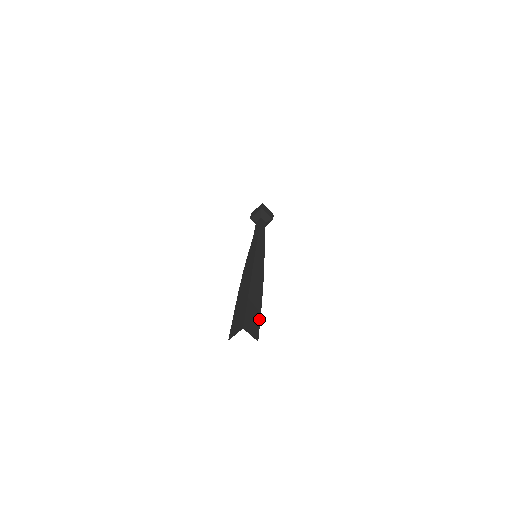
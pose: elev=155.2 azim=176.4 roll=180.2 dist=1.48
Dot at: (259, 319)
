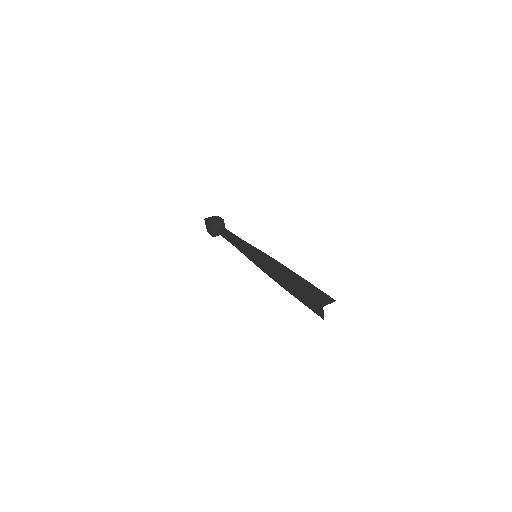
Dot at: occluded
